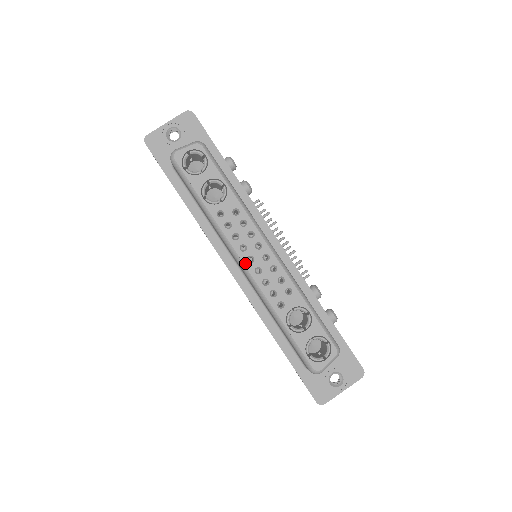
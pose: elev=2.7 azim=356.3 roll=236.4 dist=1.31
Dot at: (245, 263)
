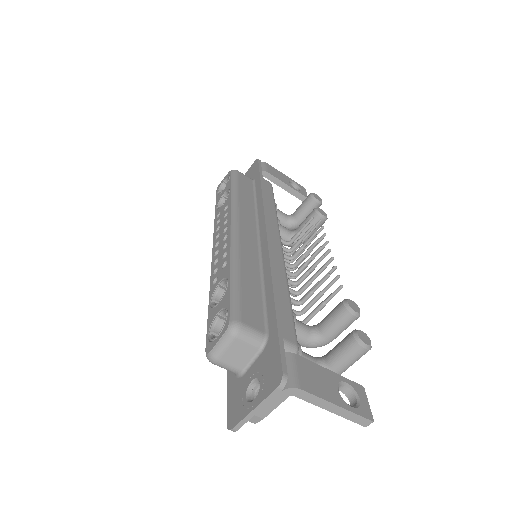
Dot at: (213, 249)
